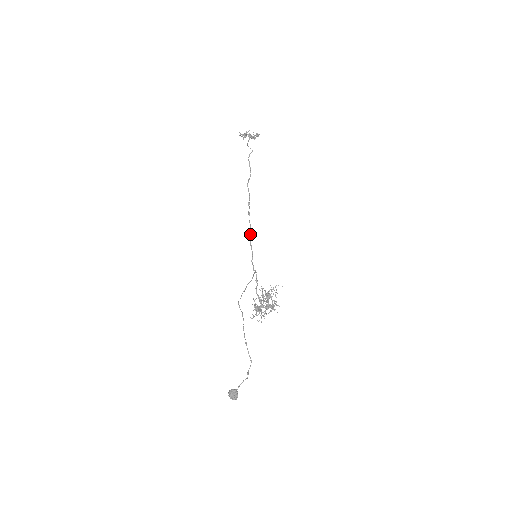
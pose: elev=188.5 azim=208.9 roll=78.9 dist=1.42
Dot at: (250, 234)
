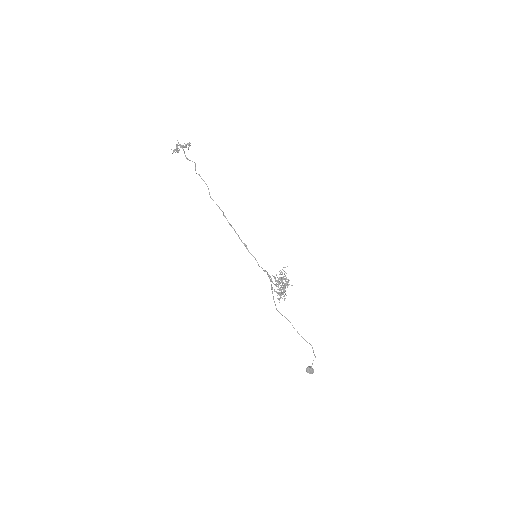
Dot at: occluded
